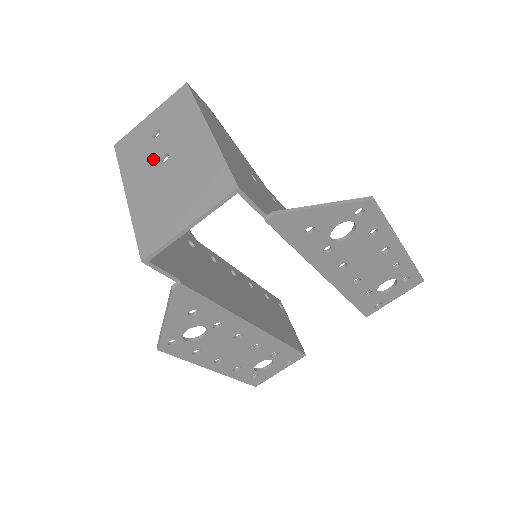
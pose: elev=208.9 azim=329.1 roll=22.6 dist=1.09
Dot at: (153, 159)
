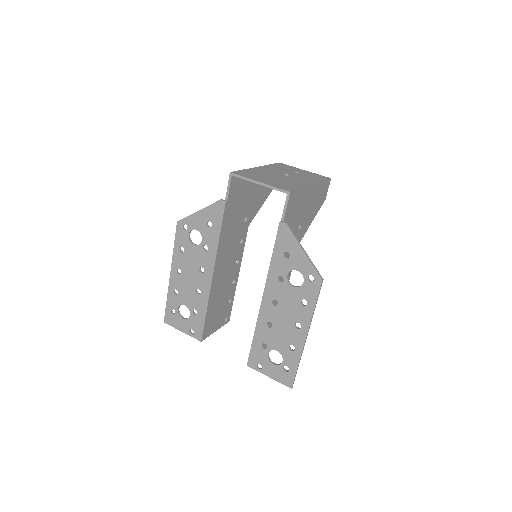
Dot at: (283, 172)
